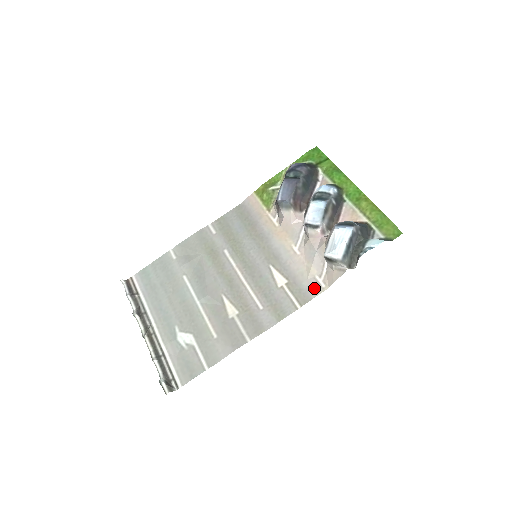
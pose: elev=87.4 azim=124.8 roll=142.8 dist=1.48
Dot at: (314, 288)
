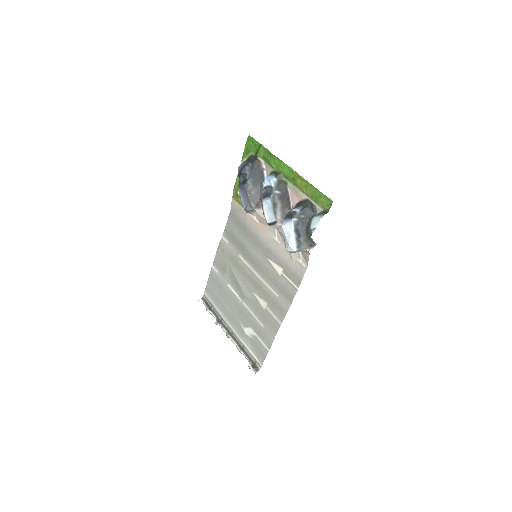
Dot at: (300, 270)
